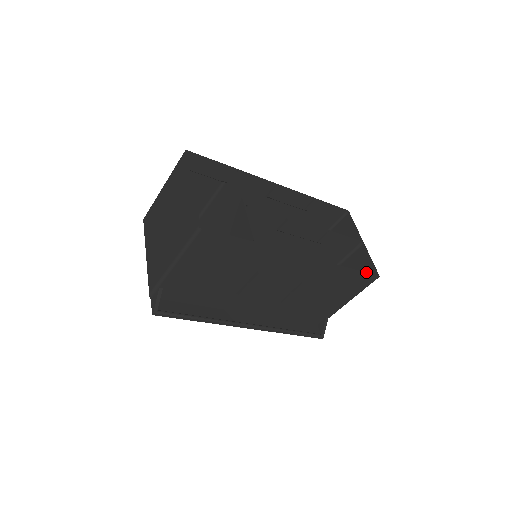
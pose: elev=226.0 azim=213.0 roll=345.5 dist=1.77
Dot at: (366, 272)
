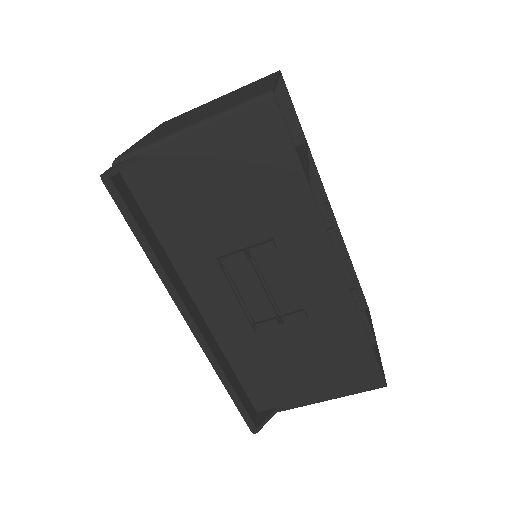
Dot at: occluded
